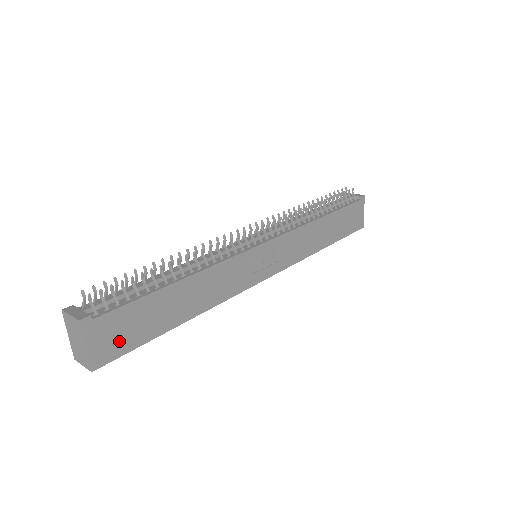
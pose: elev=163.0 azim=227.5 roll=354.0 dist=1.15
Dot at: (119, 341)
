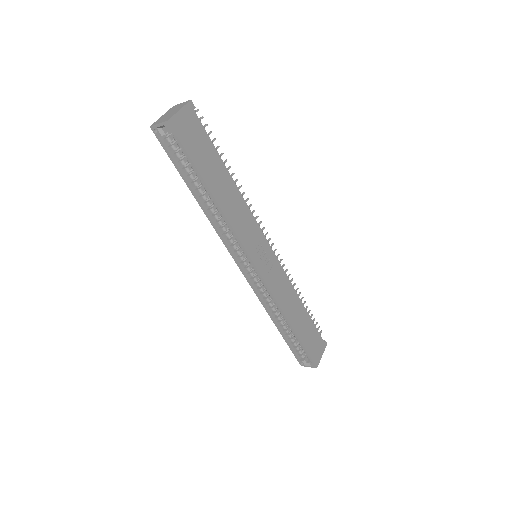
Dot at: (188, 137)
